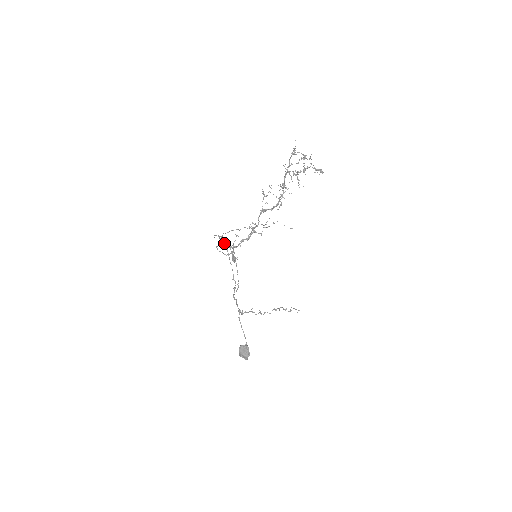
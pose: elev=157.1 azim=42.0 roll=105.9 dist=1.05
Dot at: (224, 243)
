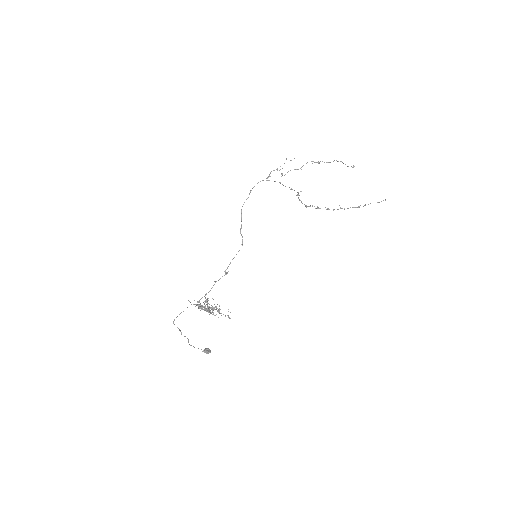
Dot at: occluded
